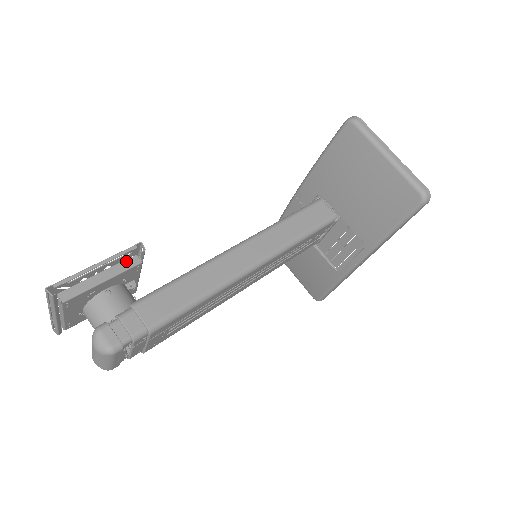
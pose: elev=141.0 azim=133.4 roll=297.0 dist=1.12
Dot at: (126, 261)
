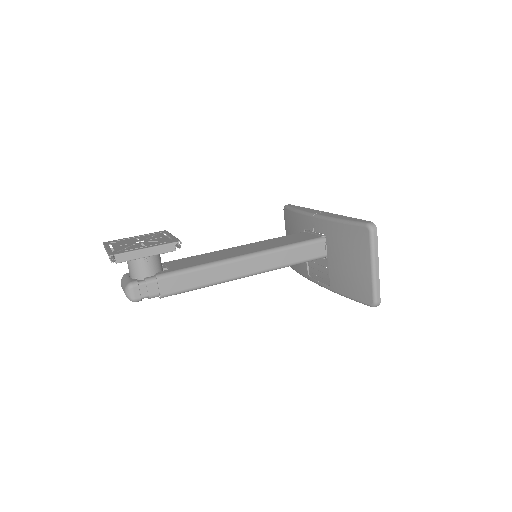
Dot at: (166, 247)
